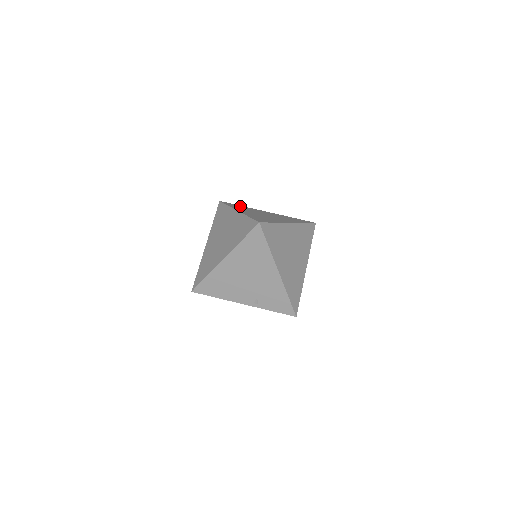
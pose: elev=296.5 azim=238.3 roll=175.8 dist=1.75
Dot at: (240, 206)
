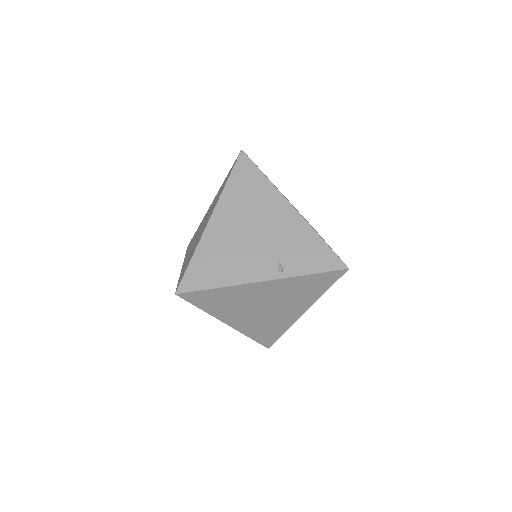
Dot at: occluded
